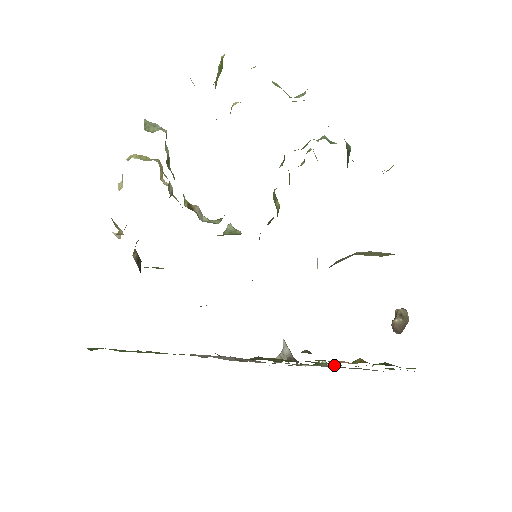
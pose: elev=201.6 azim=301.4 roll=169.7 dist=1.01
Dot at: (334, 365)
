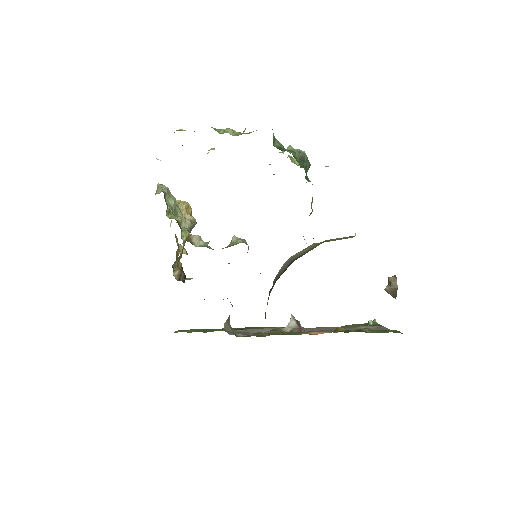
Dot at: occluded
